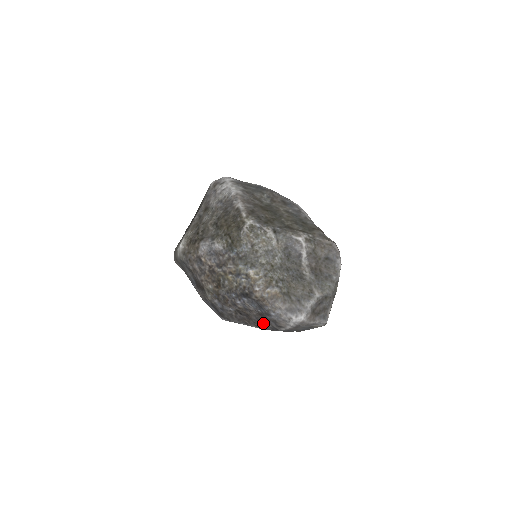
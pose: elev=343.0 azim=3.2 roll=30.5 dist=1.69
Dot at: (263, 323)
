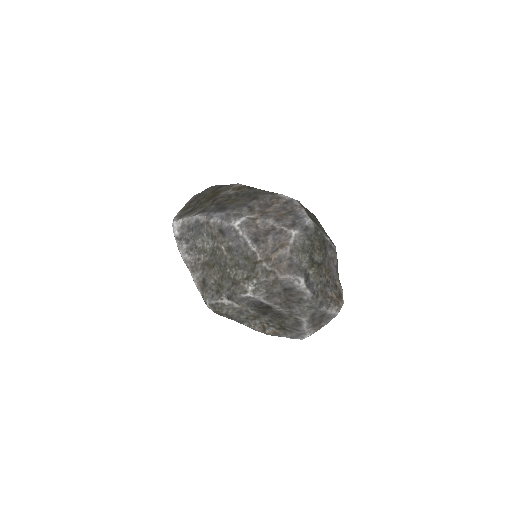
Dot at: occluded
